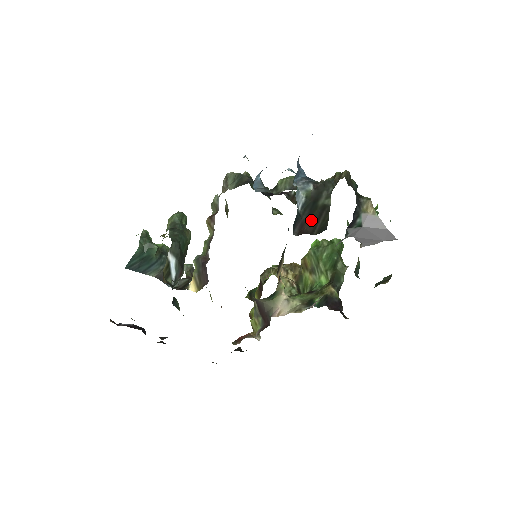
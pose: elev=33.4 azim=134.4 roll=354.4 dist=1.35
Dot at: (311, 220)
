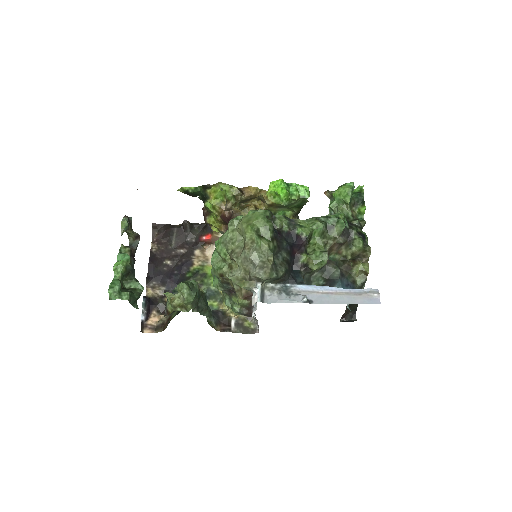
Dot at: occluded
